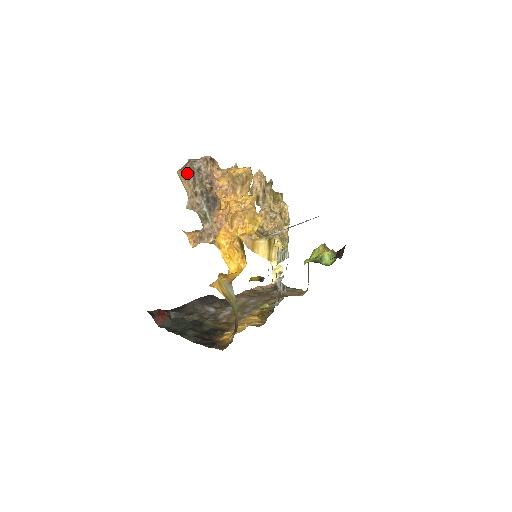
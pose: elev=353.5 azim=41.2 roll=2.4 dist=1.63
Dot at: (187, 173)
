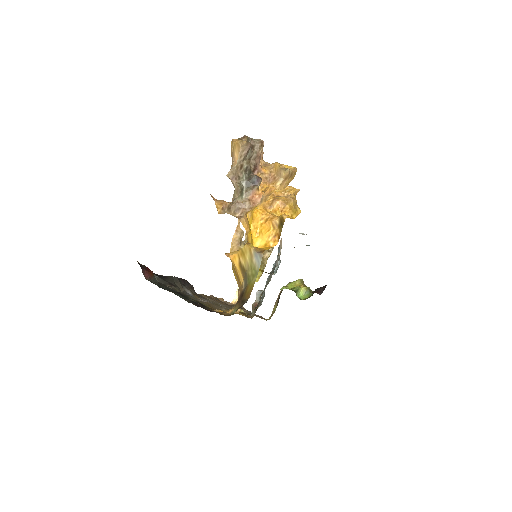
Dot at: (247, 142)
